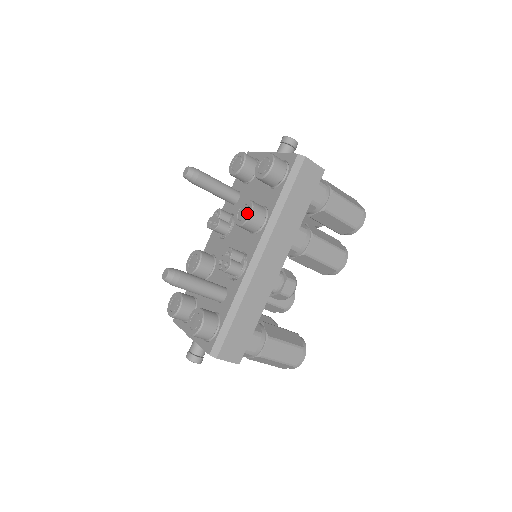
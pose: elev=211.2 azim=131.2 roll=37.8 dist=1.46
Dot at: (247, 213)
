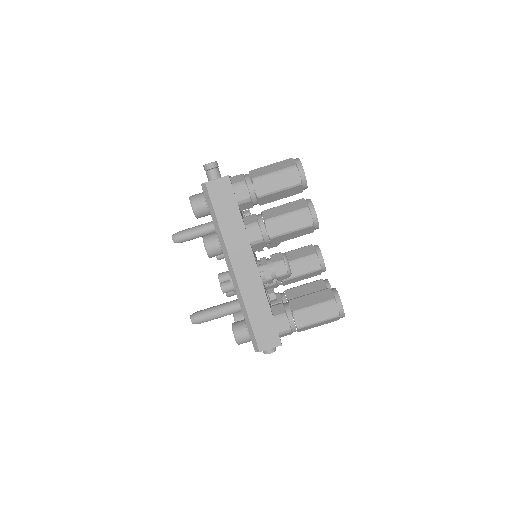
Dot at: (205, 248)
